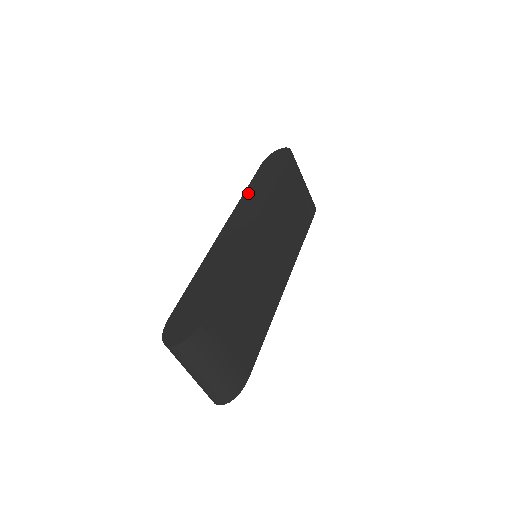
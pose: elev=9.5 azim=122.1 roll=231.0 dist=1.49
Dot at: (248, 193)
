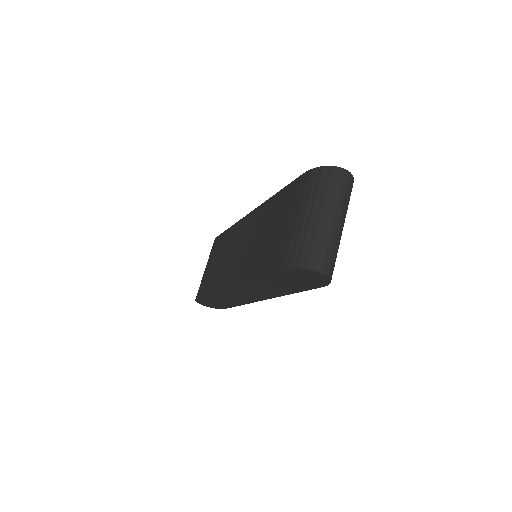
Dot at: occluded
